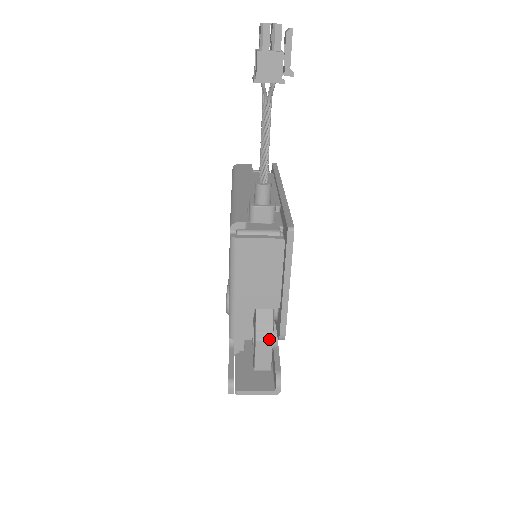
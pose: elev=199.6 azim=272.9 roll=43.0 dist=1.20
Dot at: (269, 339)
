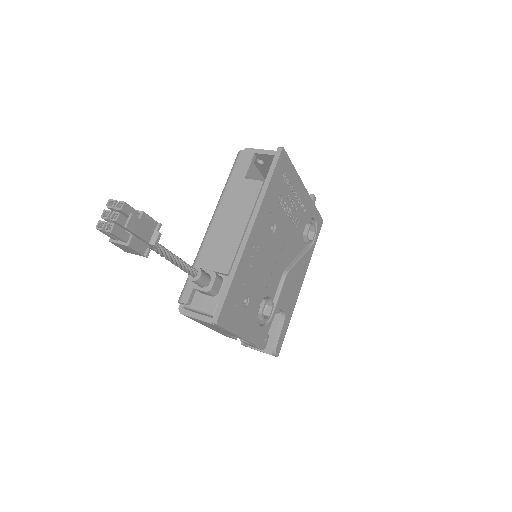
Dot at: (249, 343)
